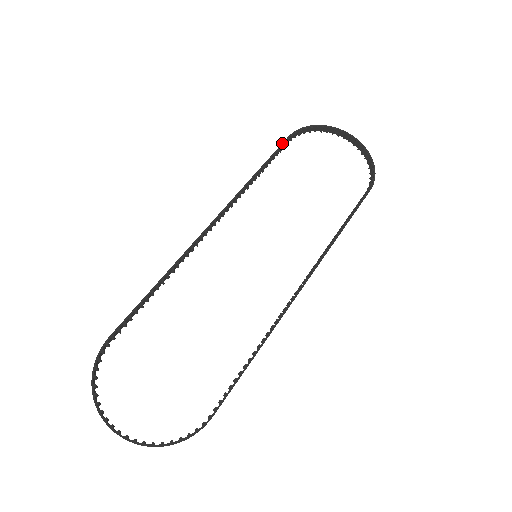
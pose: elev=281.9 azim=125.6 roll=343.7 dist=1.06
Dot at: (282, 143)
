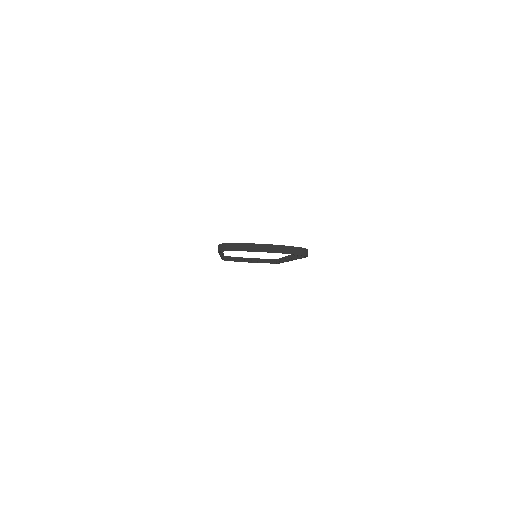
Dot at: occluded
